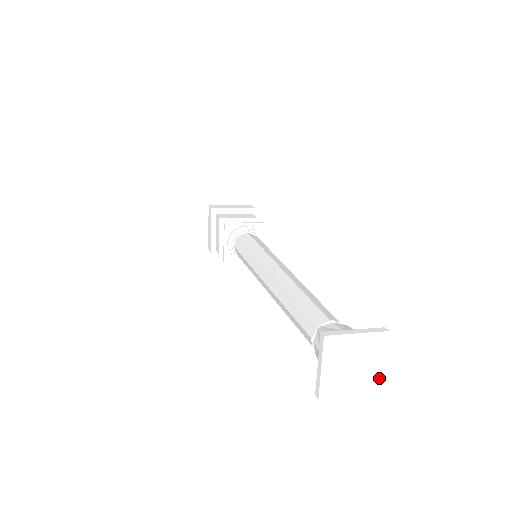
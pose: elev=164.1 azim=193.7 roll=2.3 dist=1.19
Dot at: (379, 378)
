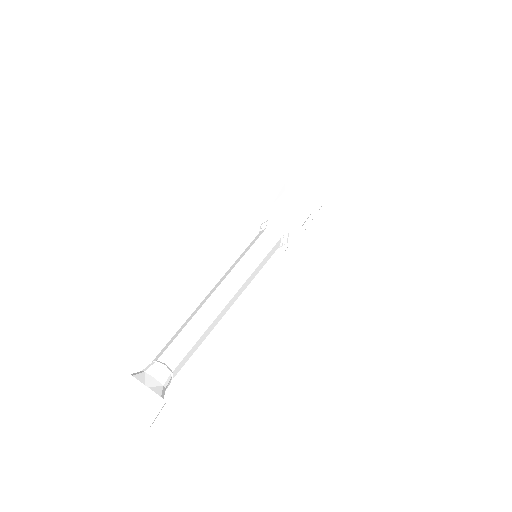
Dot at: (151, 420)
